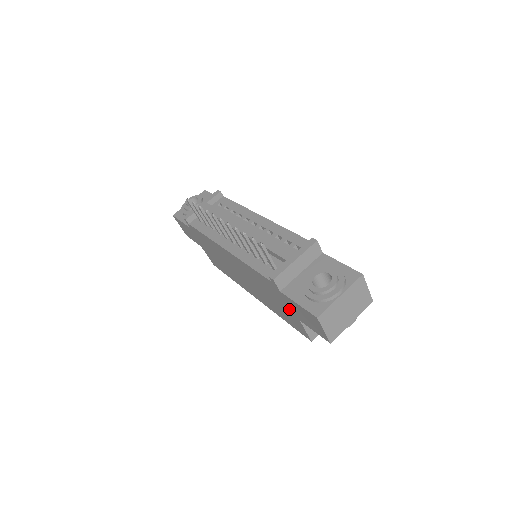
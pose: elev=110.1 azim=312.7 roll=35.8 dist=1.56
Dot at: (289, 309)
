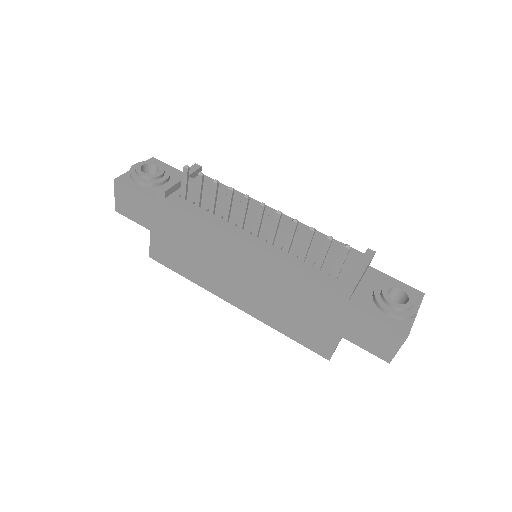
Dot at: (334, 324)
